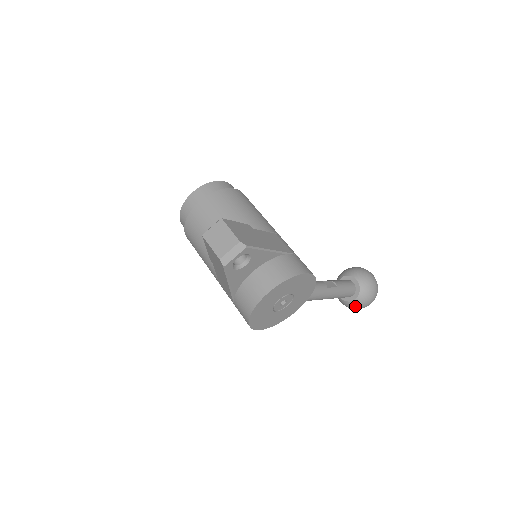
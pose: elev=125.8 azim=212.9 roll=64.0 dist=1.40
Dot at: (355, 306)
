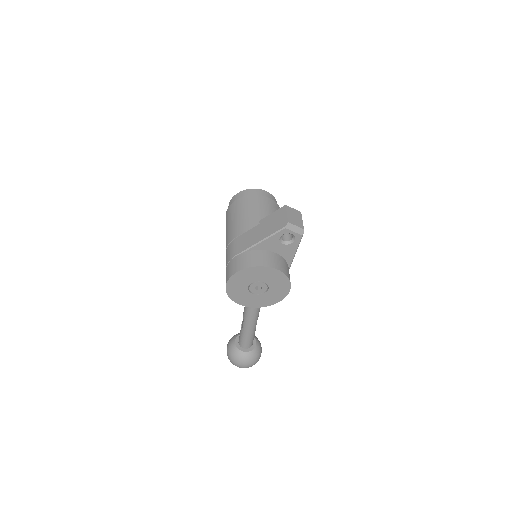
Dot at: (238, 356)
